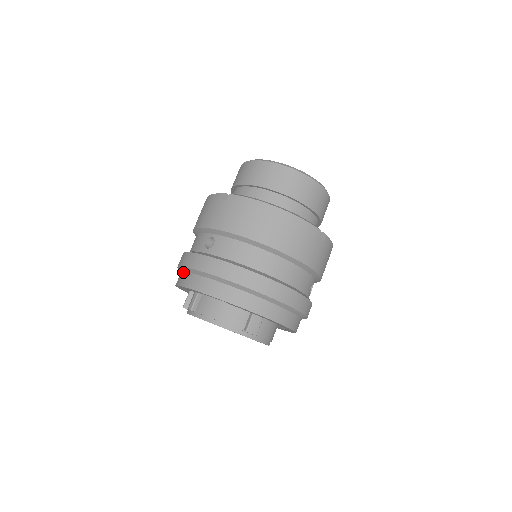
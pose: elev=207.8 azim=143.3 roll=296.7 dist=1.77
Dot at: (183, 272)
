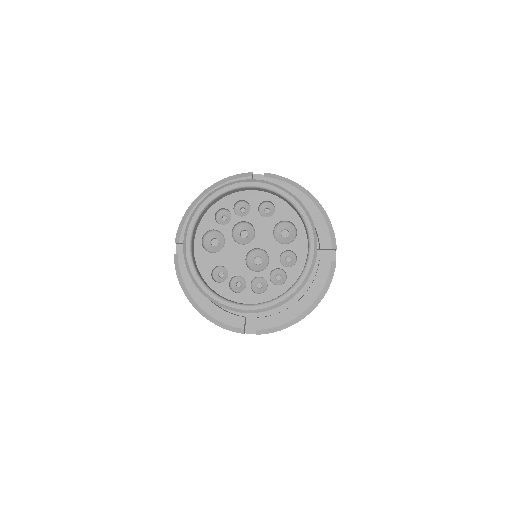
Dot at: occluded
